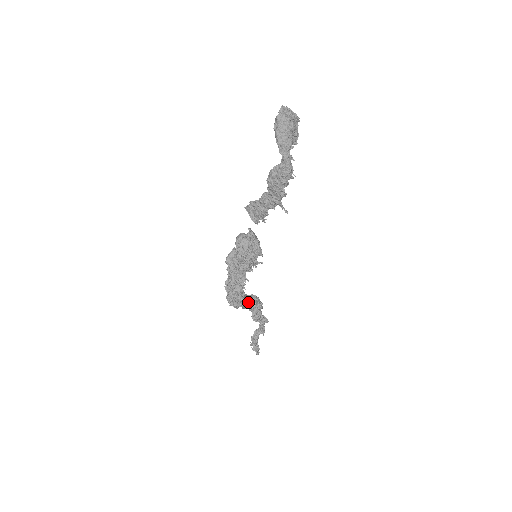
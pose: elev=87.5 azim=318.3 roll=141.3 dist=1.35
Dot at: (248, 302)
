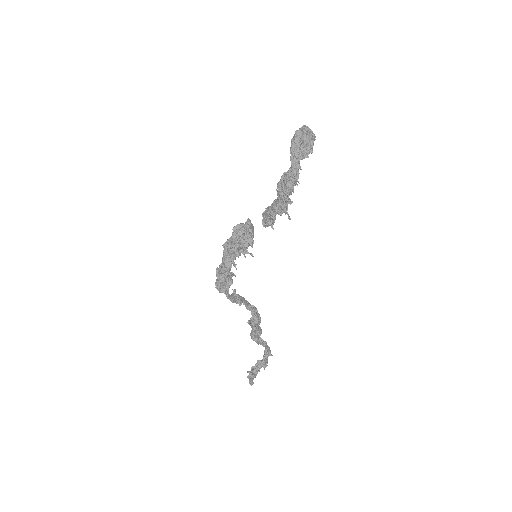
Dot at: (239, 301)
